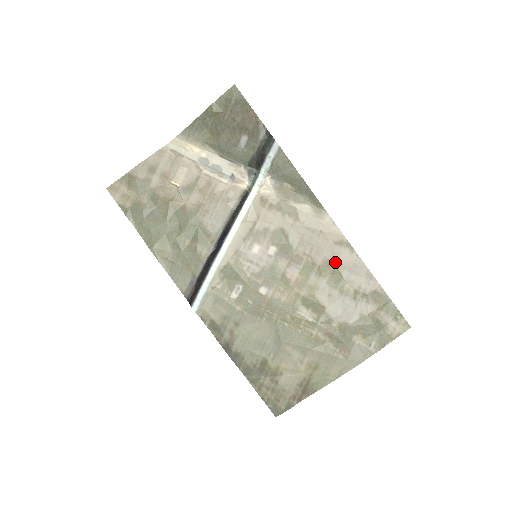
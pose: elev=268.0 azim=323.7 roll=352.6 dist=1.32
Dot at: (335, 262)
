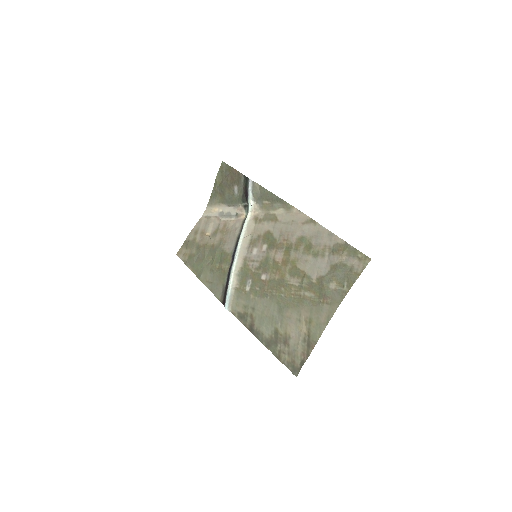
Dot at: (305, 236)
